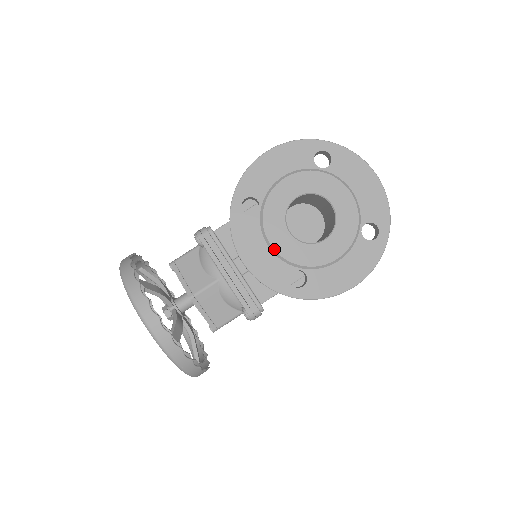
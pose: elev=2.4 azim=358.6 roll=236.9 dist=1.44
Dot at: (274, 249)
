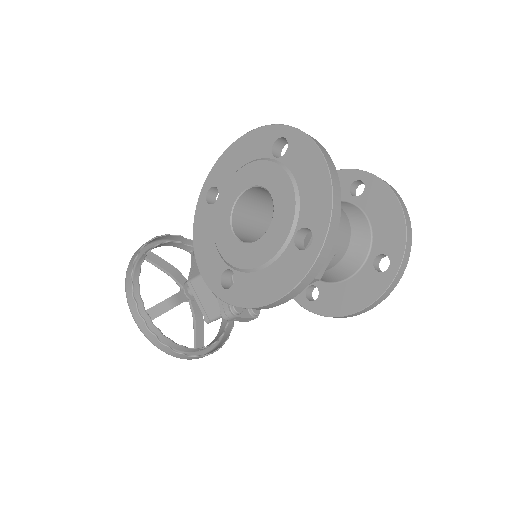
Dot at: (216, 242)
